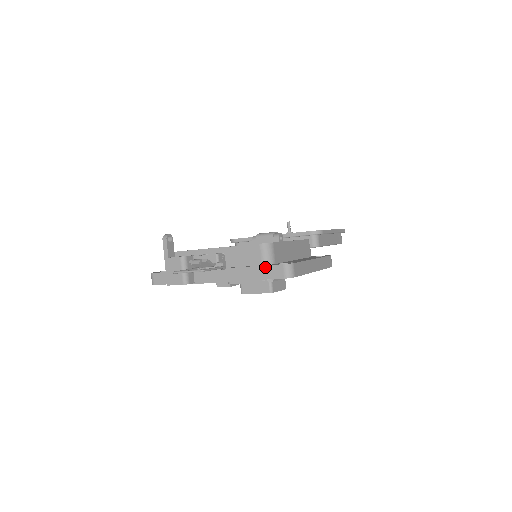
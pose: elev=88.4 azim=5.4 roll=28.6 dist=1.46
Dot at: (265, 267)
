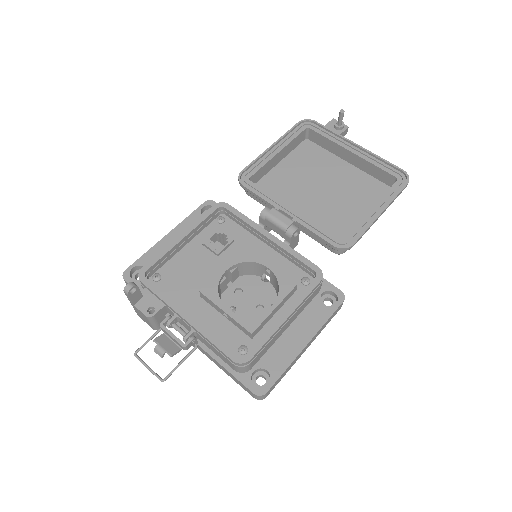
Dot at: (236, 379)
